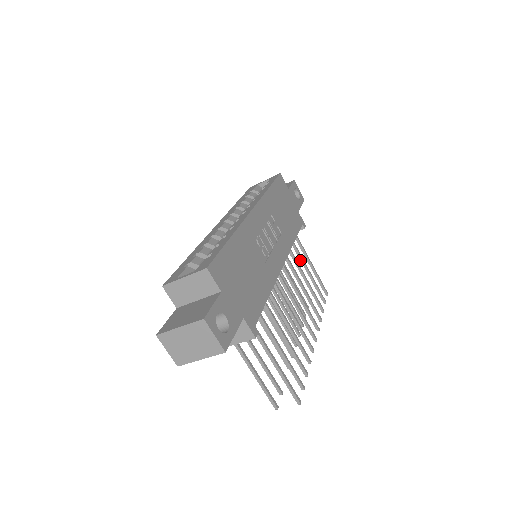
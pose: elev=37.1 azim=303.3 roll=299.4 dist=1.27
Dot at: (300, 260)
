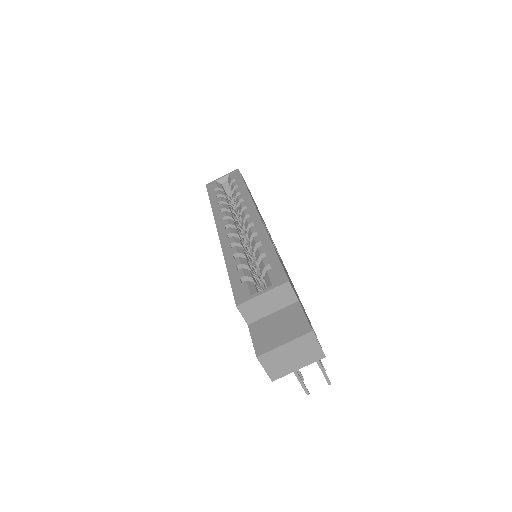
Dot at: occluded
